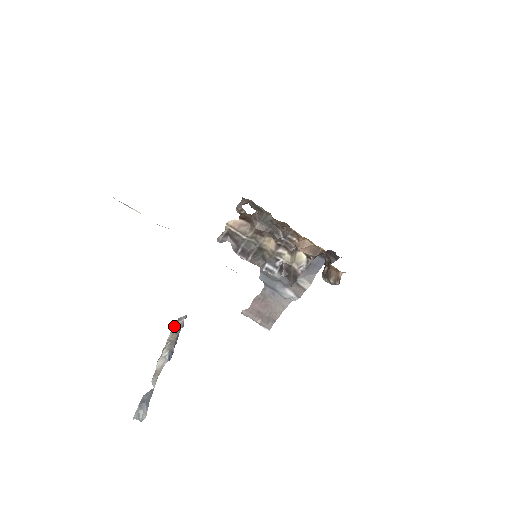
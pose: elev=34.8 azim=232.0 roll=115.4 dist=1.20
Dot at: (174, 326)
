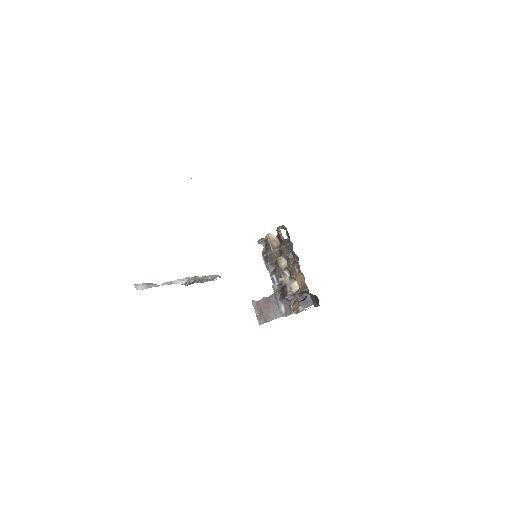
Dot at: occluded
